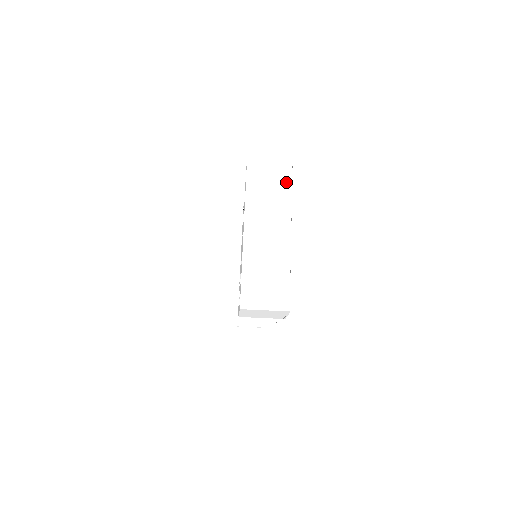
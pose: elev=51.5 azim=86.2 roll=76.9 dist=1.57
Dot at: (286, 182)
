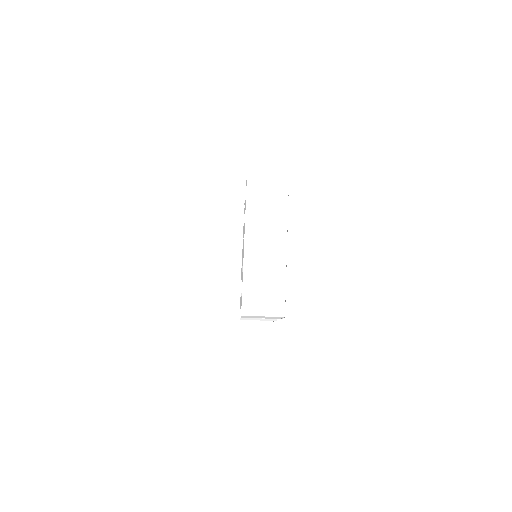
Dot at: (283, 197)
